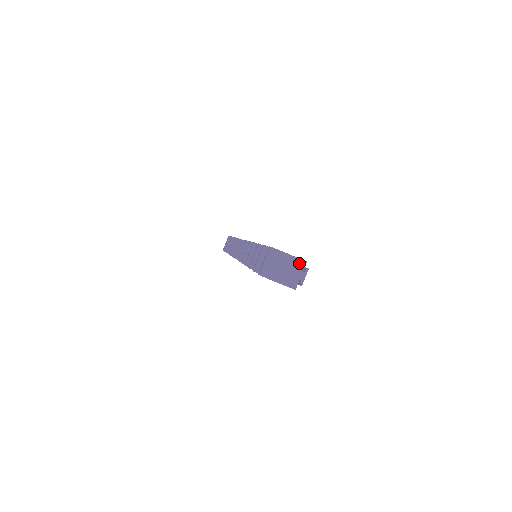
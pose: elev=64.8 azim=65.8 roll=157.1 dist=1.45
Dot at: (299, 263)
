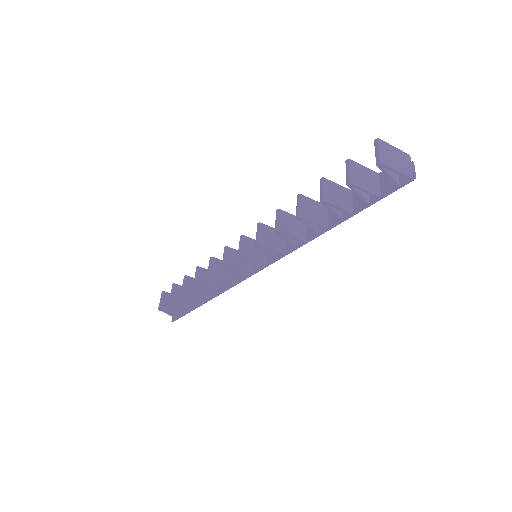
Dot at: (406, 156)
